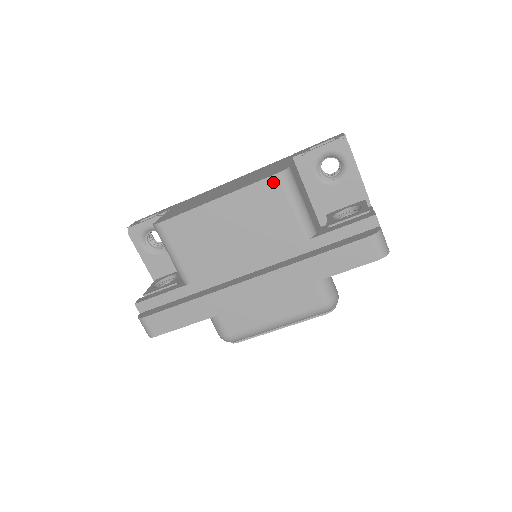
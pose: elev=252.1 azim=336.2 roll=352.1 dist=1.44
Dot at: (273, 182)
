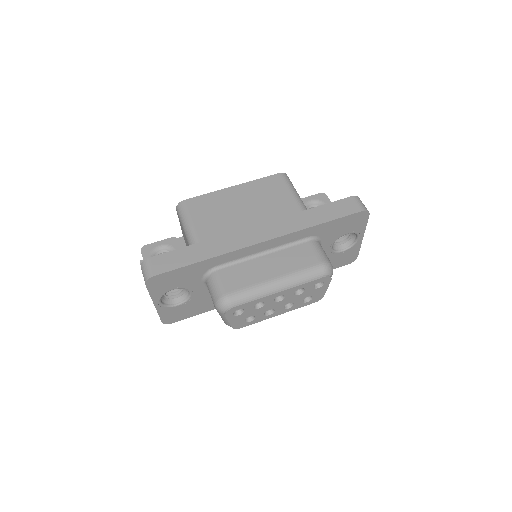
Dot at: (277, 177)
